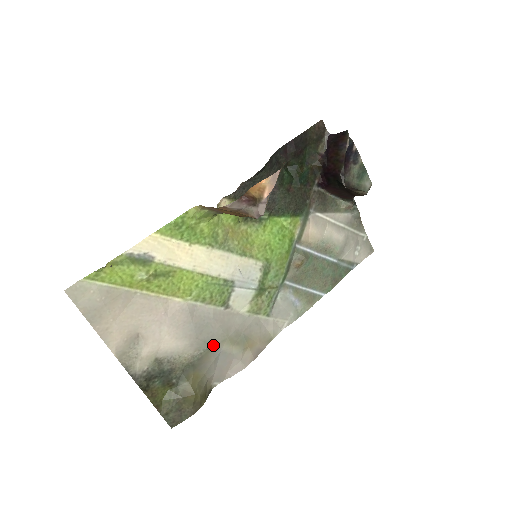
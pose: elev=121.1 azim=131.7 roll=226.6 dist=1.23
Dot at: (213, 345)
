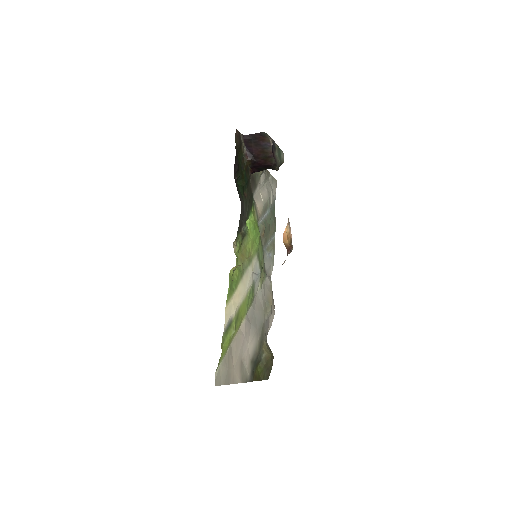
Dot at: (263, 323)
